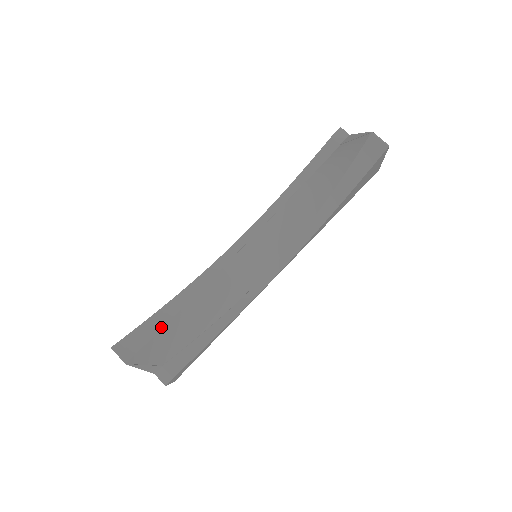
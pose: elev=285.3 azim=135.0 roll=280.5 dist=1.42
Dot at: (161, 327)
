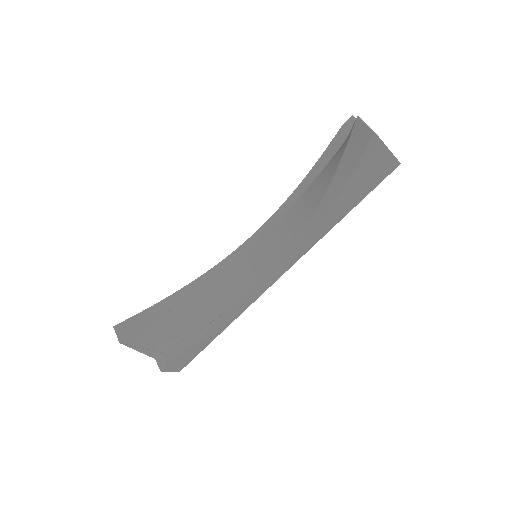
Dot at: (160, 315)
